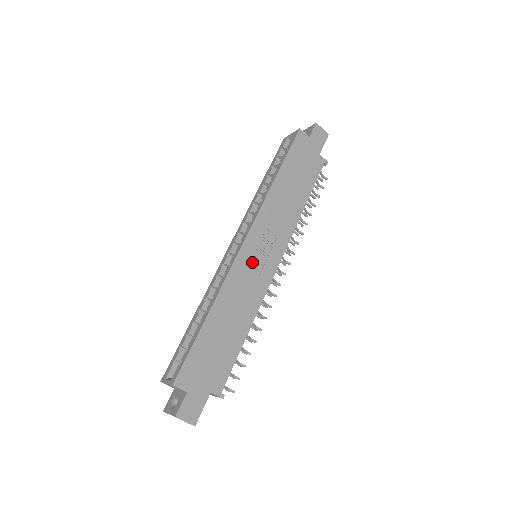
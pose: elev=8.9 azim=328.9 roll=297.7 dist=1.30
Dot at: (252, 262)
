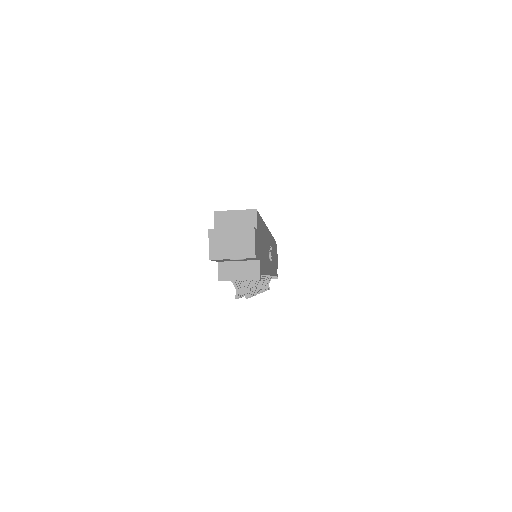
Dot at: (269, 247)
